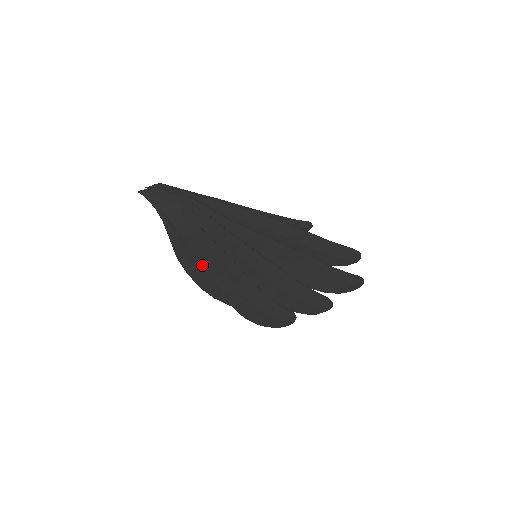
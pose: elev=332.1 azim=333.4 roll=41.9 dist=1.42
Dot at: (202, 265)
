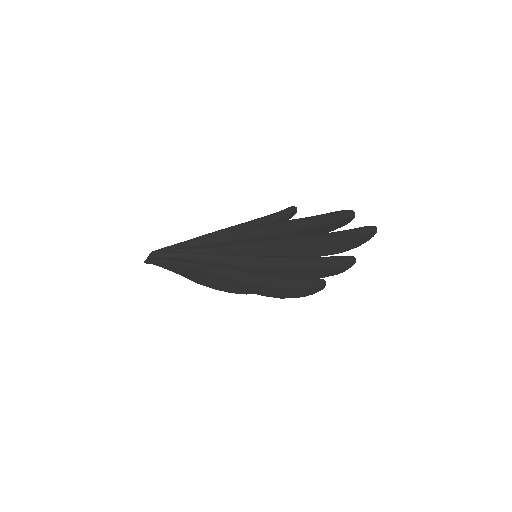
Dot at: occluded
